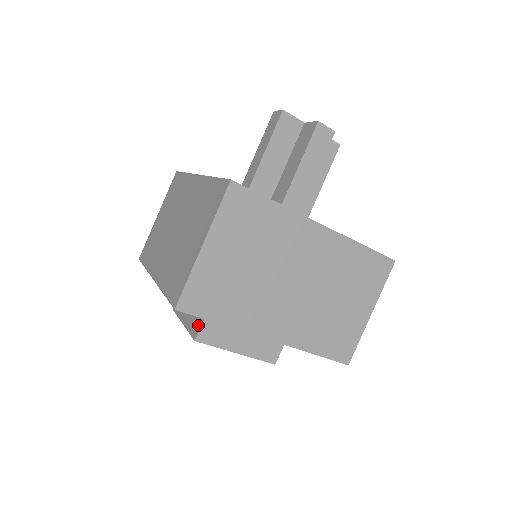
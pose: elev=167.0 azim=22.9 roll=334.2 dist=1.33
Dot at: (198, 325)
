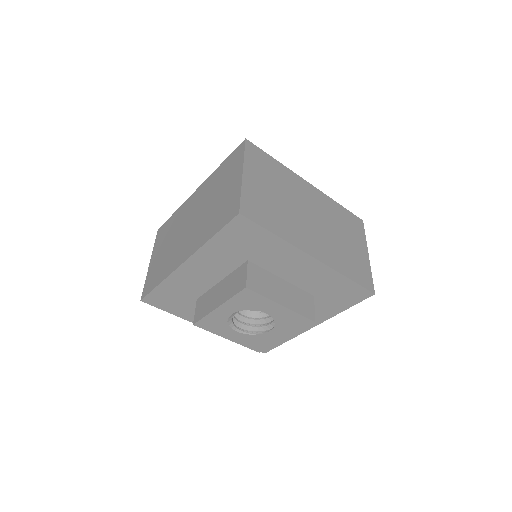
Dot at: (242, 279)
